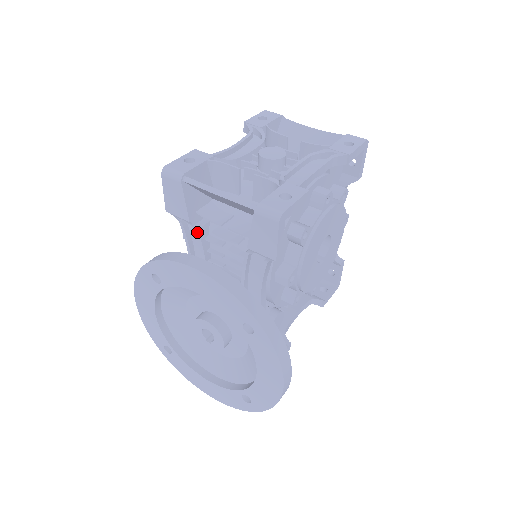
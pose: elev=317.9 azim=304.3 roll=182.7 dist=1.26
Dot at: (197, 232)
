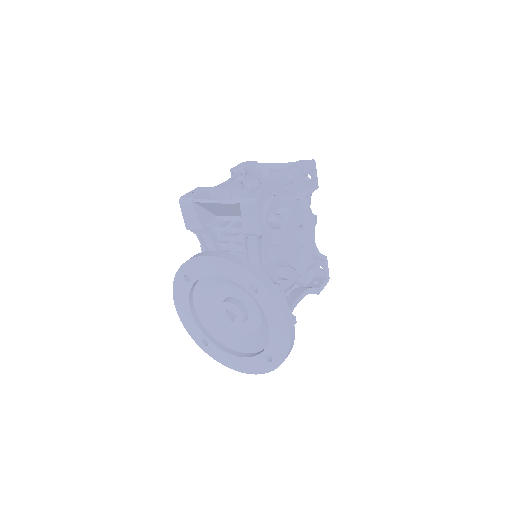
Dot at: (209, 238)
